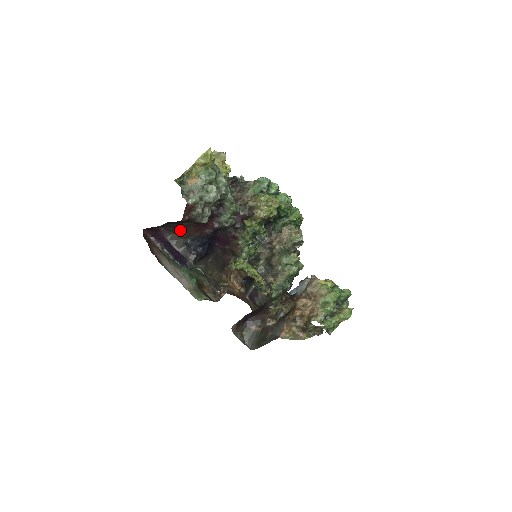
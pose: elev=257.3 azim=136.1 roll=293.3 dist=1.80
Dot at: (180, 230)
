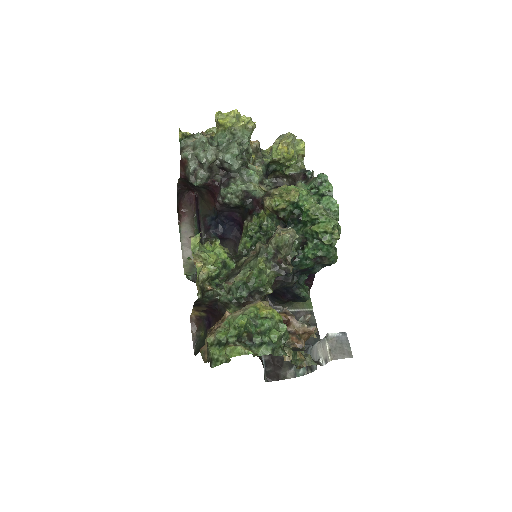
Dot at: (205, 198)
